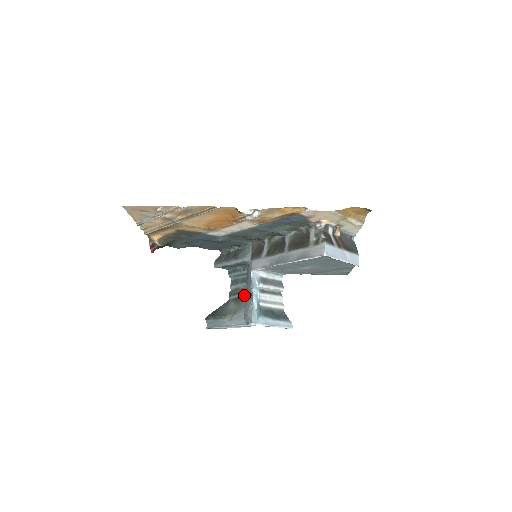
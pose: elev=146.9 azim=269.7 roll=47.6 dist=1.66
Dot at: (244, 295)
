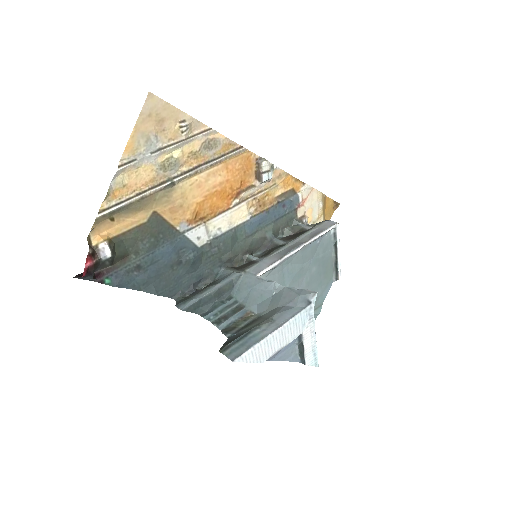
Dot at: (252, 318)
